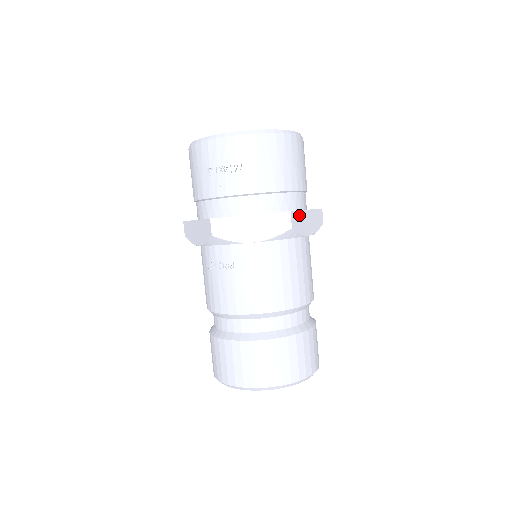
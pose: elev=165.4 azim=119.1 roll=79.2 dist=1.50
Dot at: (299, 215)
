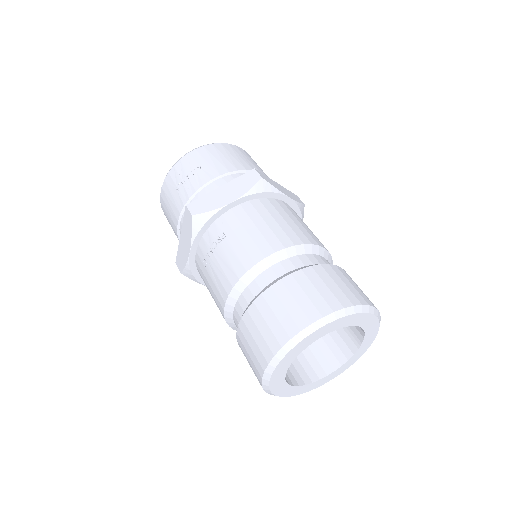
Dot at: (267, 178)
